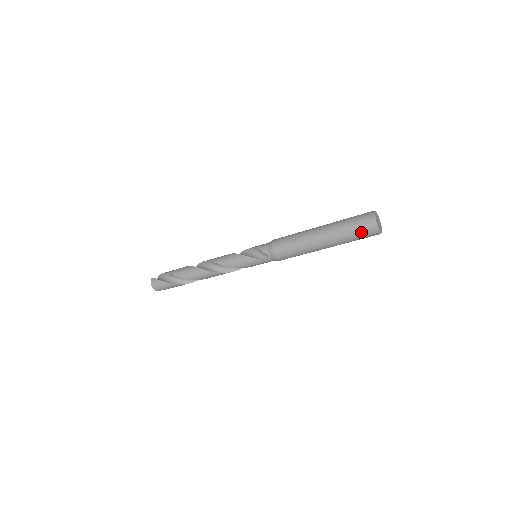
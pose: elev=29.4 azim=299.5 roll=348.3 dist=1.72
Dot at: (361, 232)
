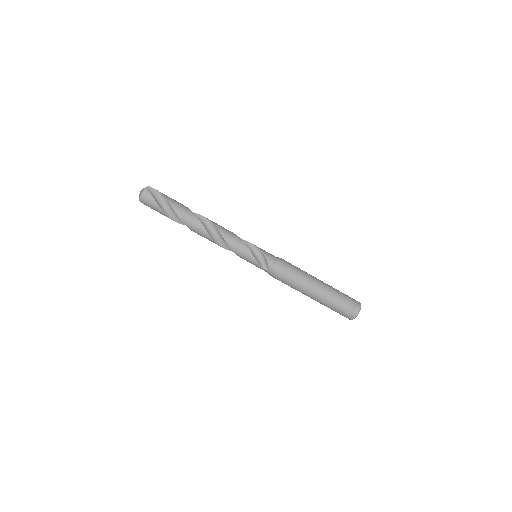
Dot at: (343, 312)
